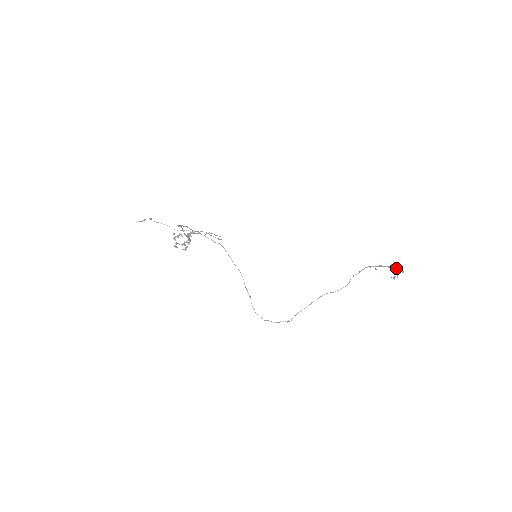
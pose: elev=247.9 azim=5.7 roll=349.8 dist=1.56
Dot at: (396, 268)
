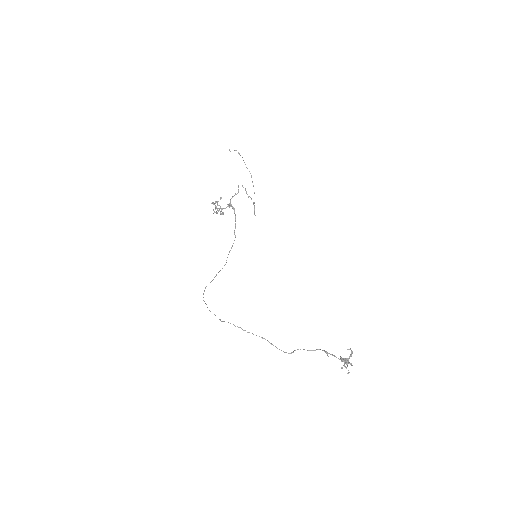
Dot at: (350, 356)
